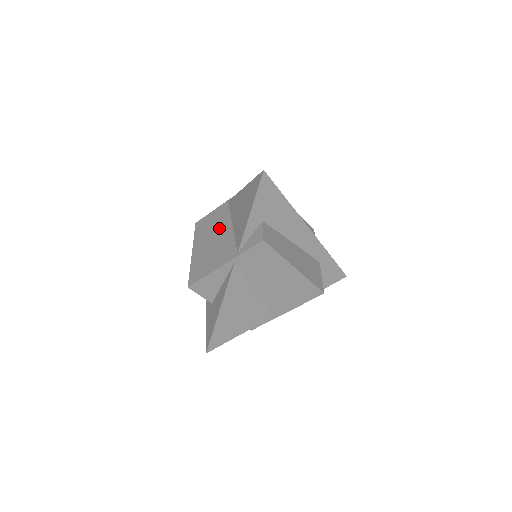
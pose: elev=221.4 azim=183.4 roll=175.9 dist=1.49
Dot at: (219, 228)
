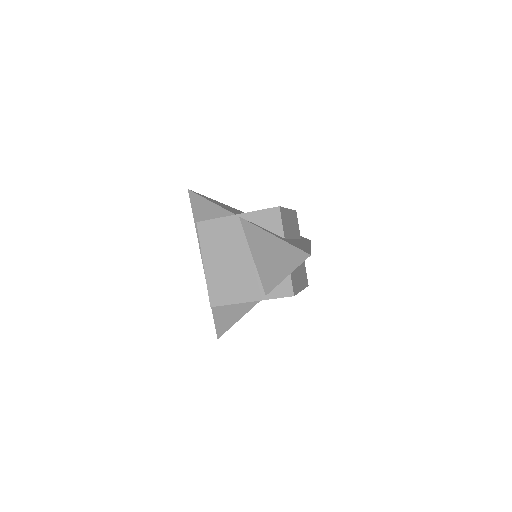
Dot at: (235, 251)
